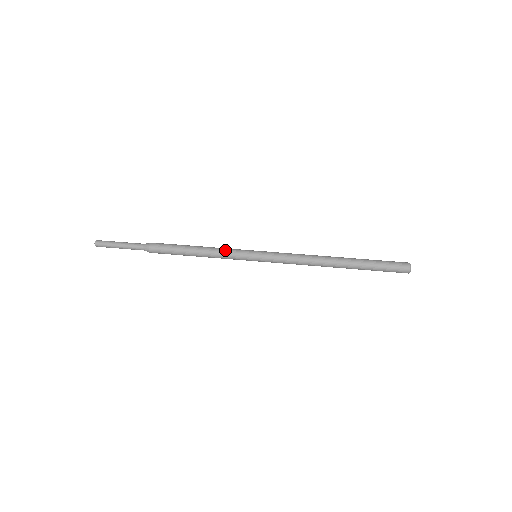
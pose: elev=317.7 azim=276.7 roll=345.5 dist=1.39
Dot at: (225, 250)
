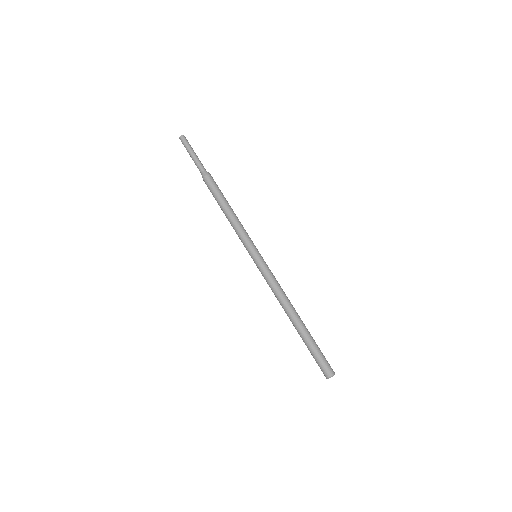
Dot at: (243, 231)
